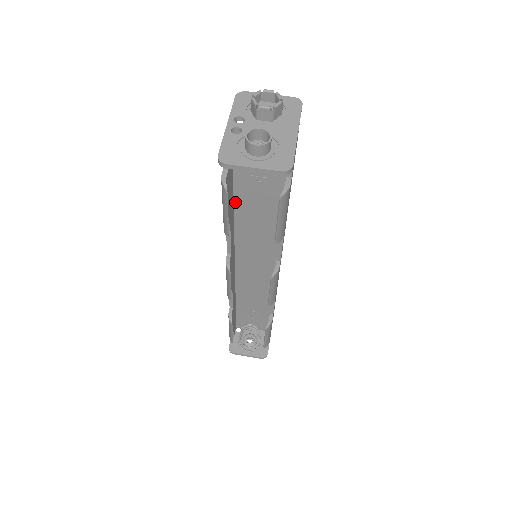
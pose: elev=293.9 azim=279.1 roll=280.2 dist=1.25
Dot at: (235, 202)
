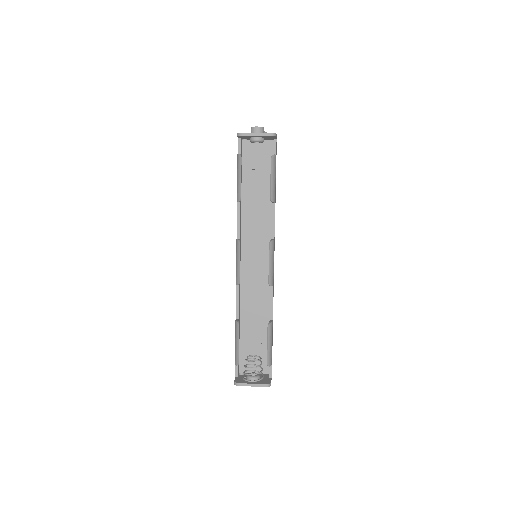
Dot at: (242, 198)
